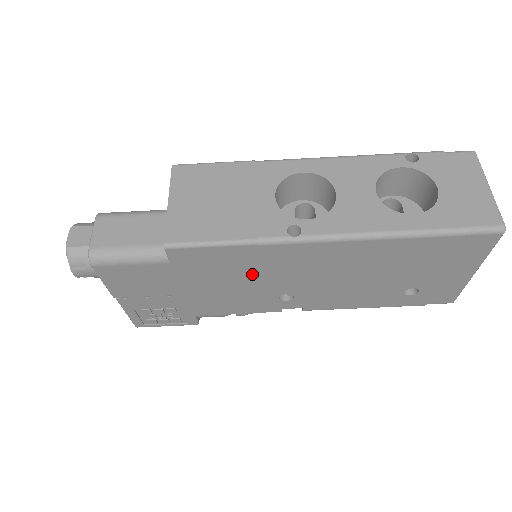
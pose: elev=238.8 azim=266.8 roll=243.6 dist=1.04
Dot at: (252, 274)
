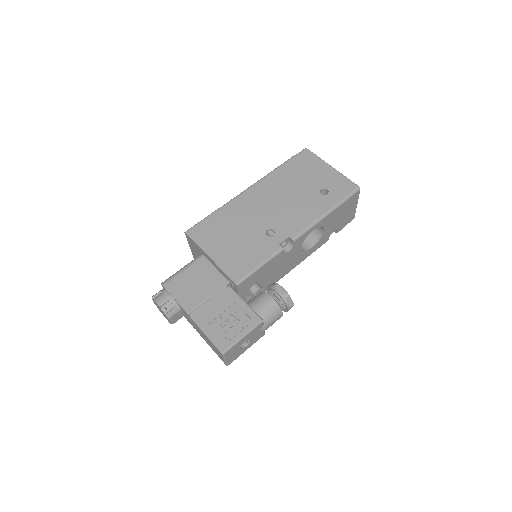
Dot at: (236, 226)
